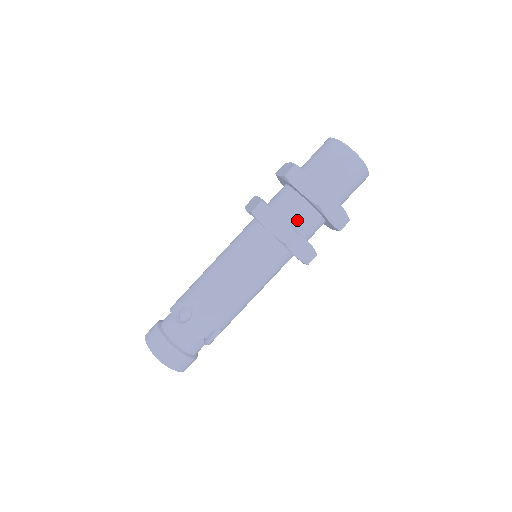
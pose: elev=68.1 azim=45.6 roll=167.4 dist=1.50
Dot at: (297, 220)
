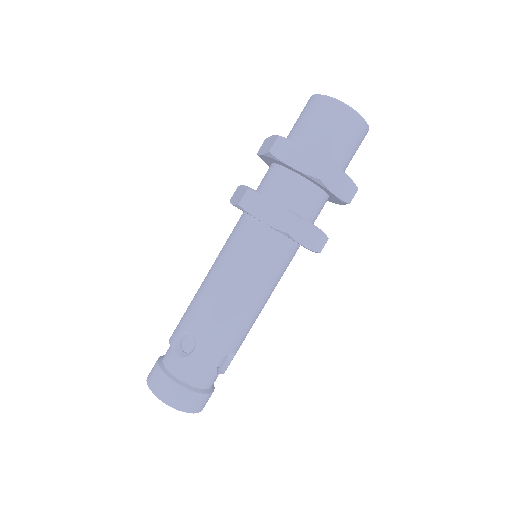
Dot at: (296, 202)
